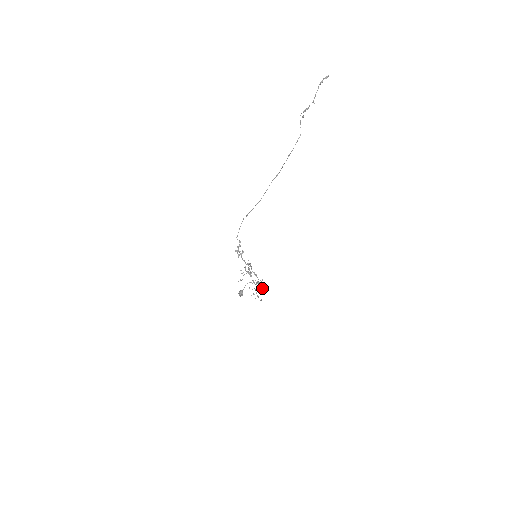
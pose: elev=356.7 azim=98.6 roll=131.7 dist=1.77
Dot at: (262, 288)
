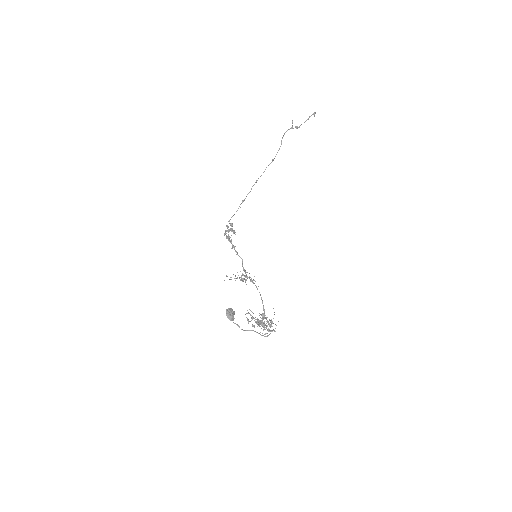
Dot at: (270, 325)
